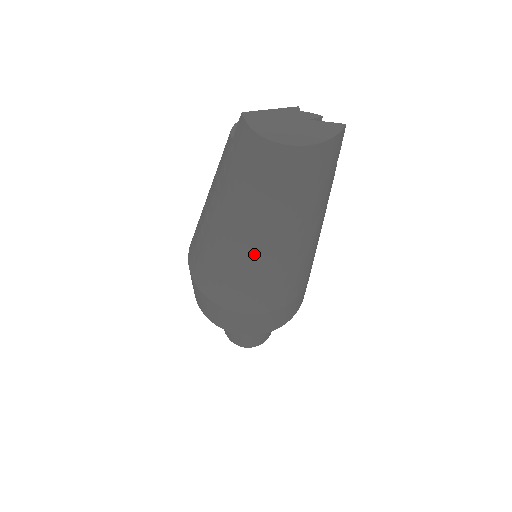
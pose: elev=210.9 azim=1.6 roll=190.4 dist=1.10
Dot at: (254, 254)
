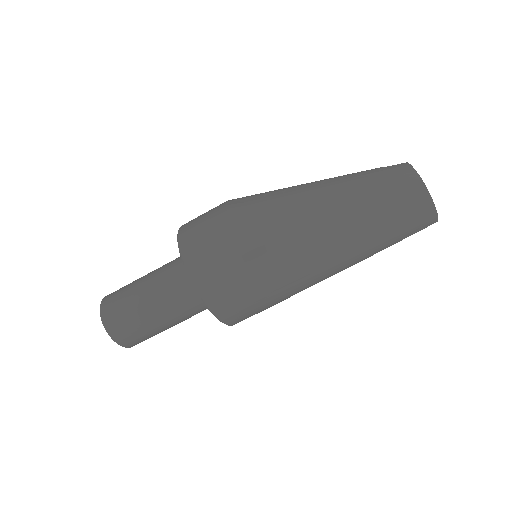
Dot at: (323, 223)
